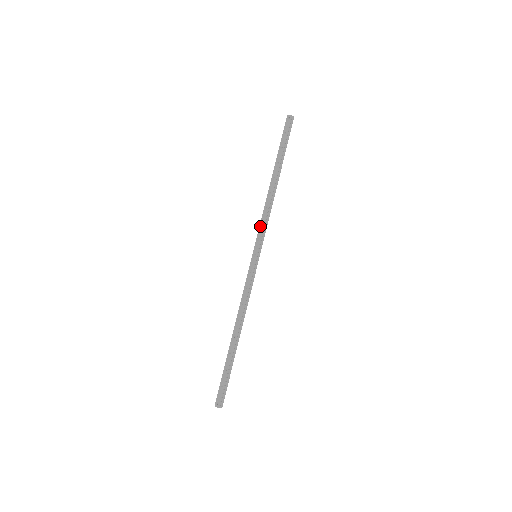
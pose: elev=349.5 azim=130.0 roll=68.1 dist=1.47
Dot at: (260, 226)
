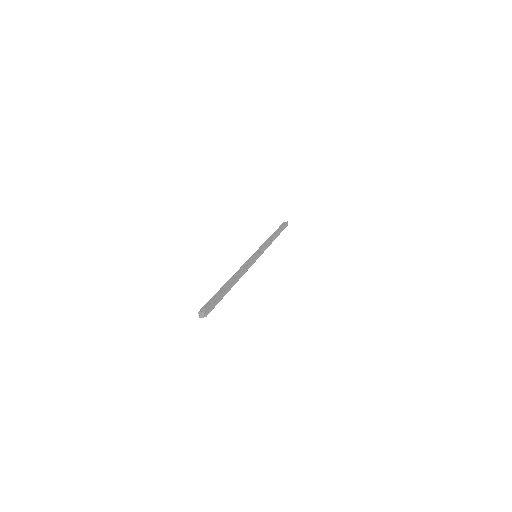
Dot at: (261, 246)
